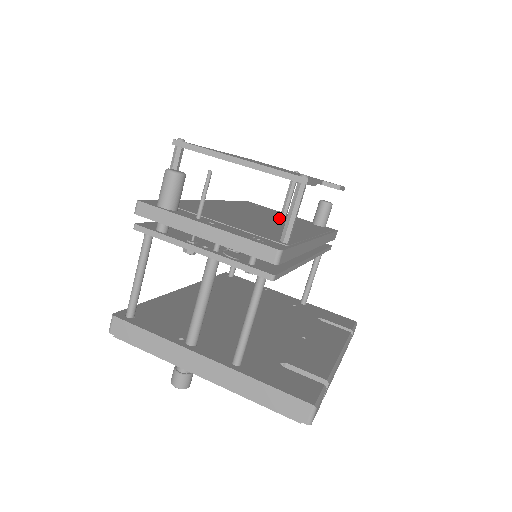
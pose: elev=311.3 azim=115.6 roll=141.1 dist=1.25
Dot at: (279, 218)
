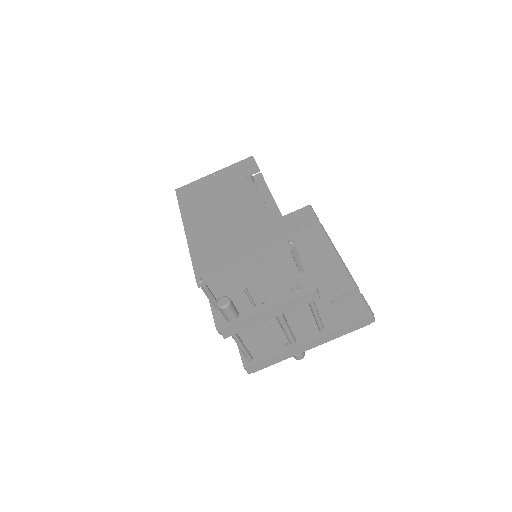
Dot at: occluded
